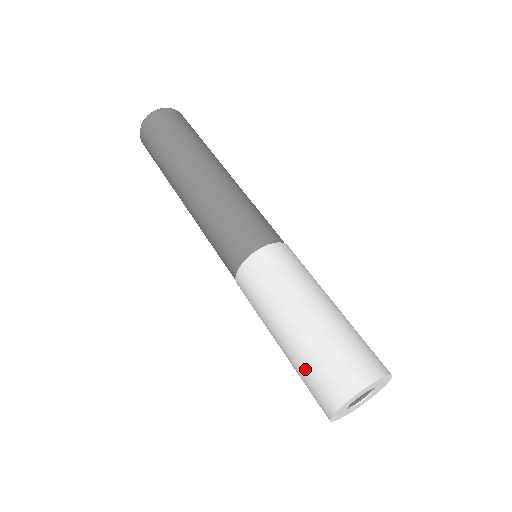
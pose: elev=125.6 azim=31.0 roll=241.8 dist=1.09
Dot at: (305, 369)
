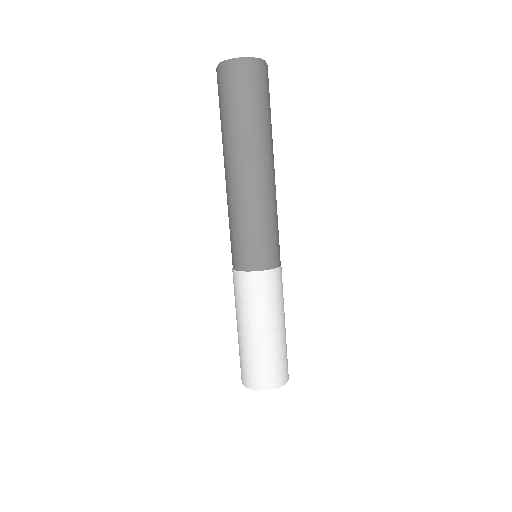
Dot at: occluded
